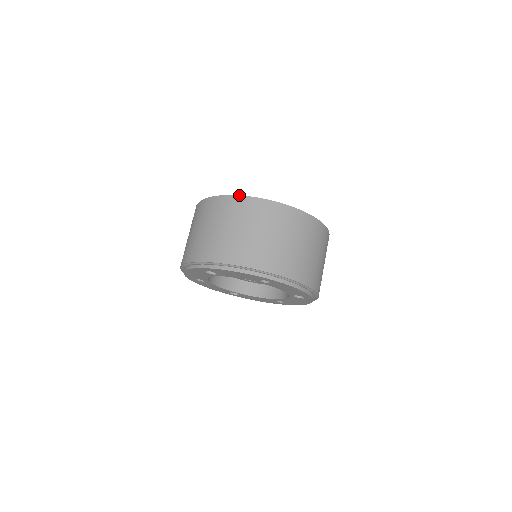
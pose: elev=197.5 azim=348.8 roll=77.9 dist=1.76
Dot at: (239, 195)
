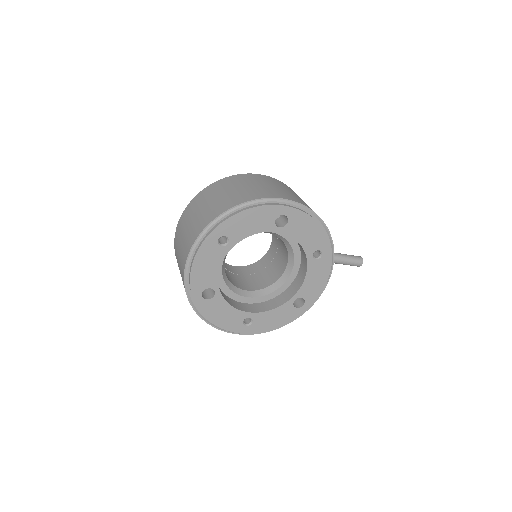
Dot at: (174, 238)
